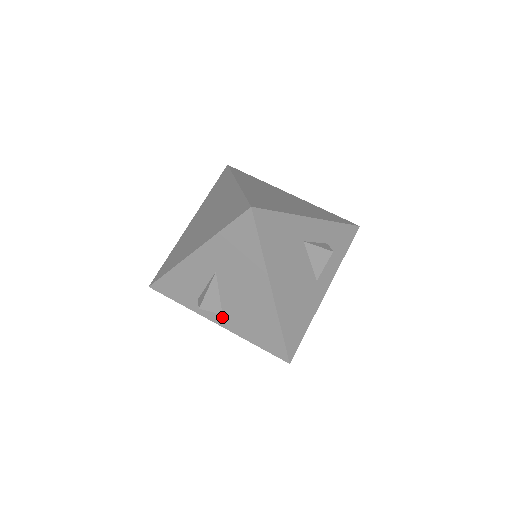
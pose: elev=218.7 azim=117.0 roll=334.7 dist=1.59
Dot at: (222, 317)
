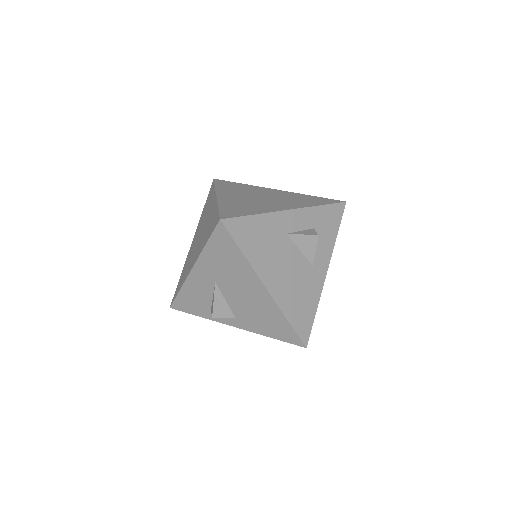
Dot at: (236, 320)
